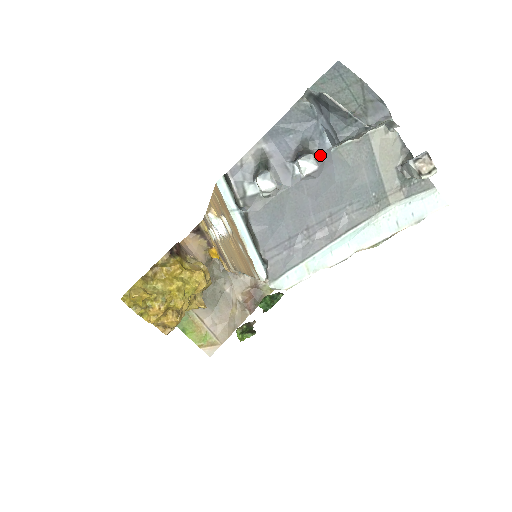
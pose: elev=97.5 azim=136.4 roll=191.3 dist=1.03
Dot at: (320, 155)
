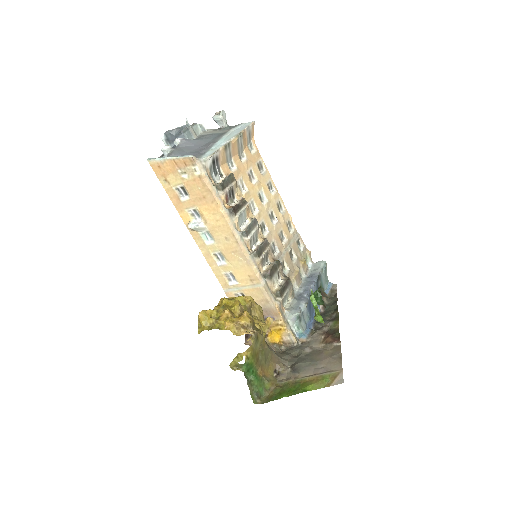
Dot at: occluded
